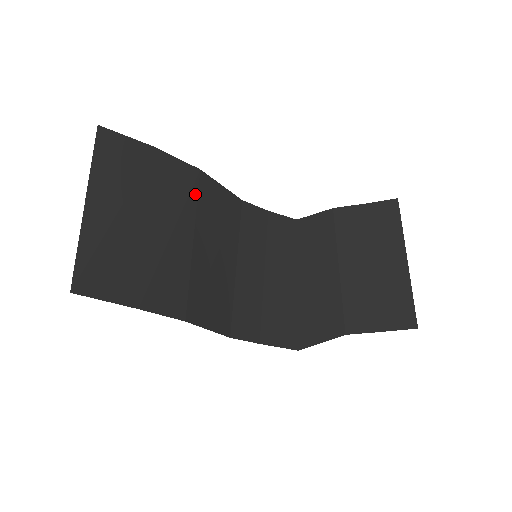
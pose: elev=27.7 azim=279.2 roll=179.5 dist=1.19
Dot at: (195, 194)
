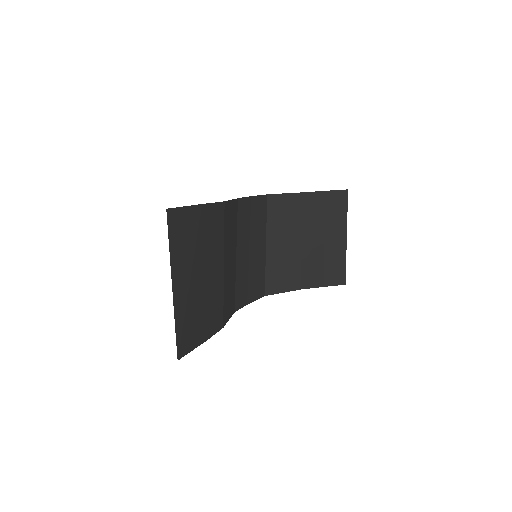
Dot at: (223, 227)
